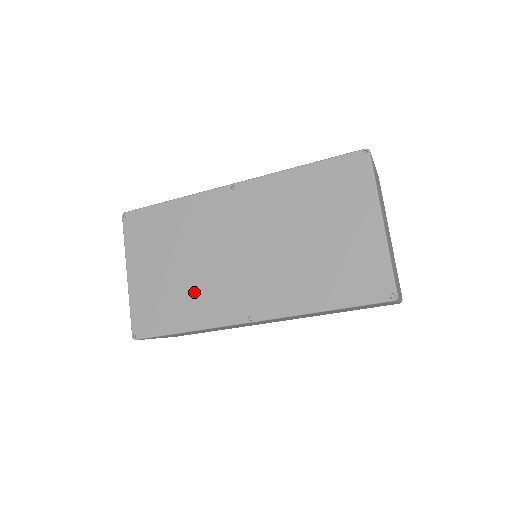
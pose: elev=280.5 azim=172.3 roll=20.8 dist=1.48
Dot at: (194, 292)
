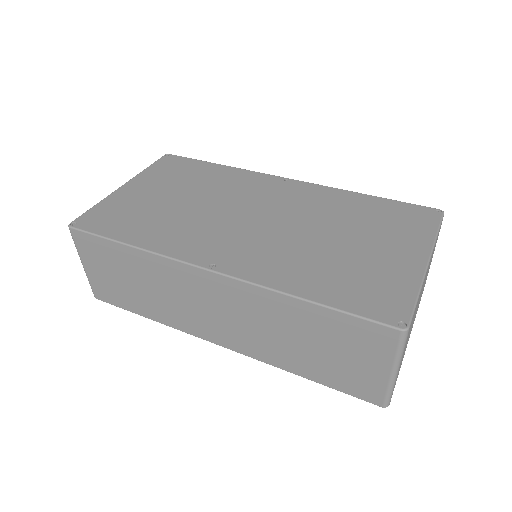
Dot at: (173, 222)
